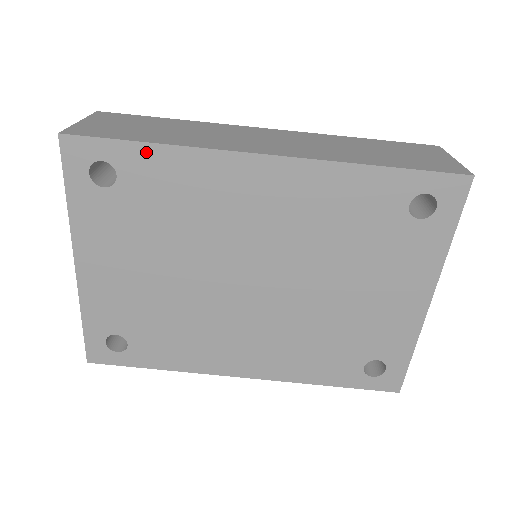
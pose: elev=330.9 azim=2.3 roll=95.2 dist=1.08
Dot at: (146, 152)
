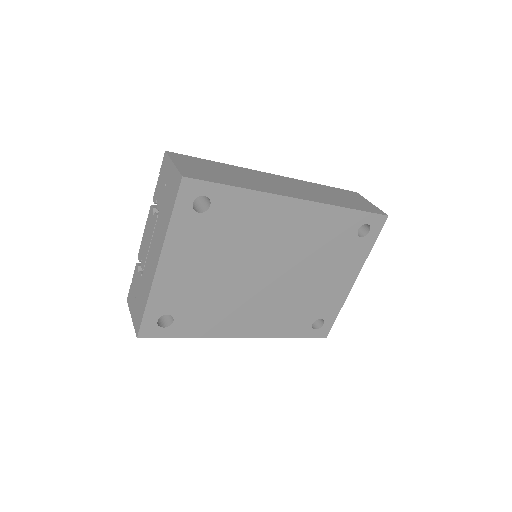
Dot at: (234, 192)
